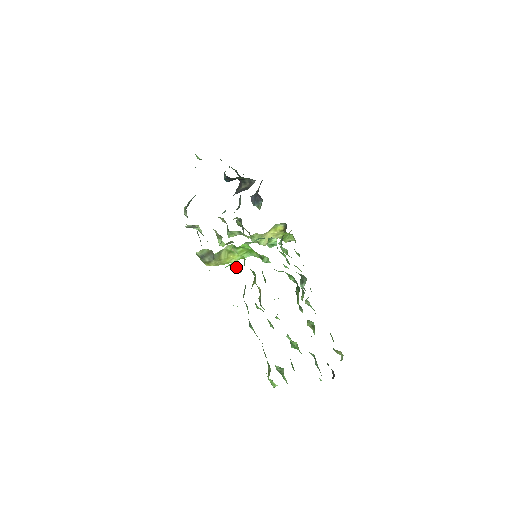
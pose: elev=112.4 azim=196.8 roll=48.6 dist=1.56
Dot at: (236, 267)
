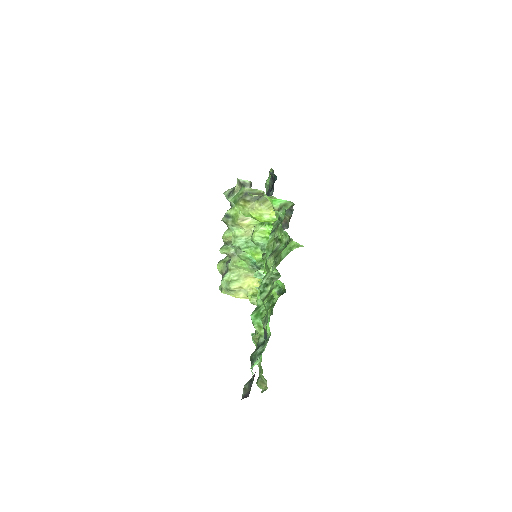
Dot at: (285, 205)
